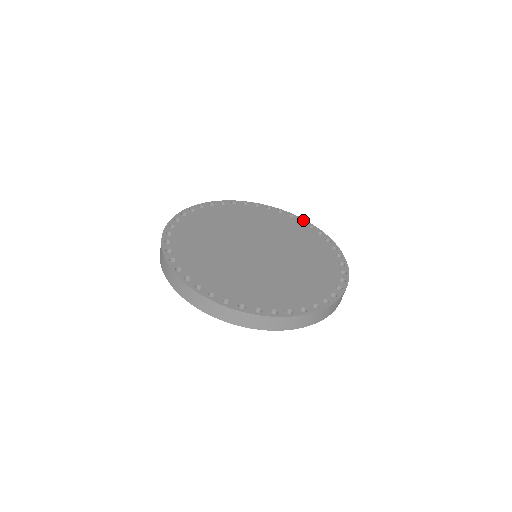
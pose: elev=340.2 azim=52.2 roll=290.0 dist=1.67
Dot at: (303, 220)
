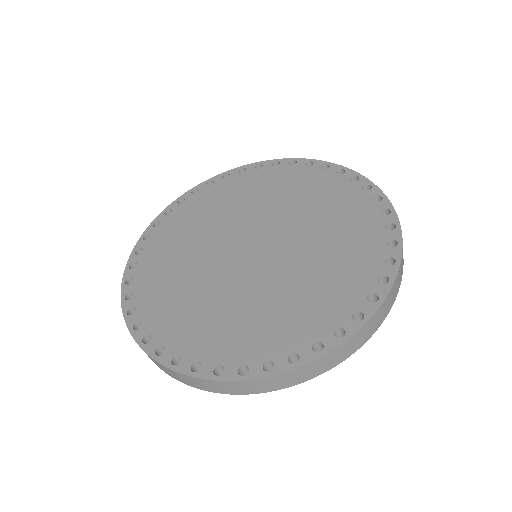
Dot at: (310, 161)
